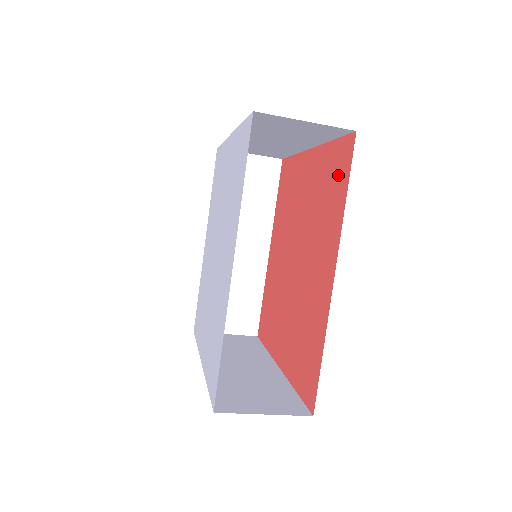
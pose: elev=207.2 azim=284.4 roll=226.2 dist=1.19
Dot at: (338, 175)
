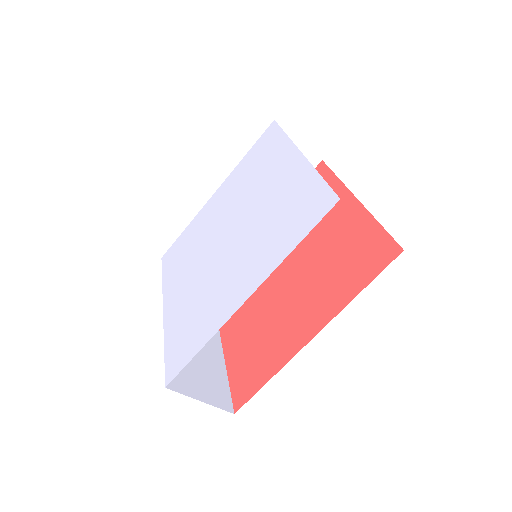
Dot at: (365, 262)
